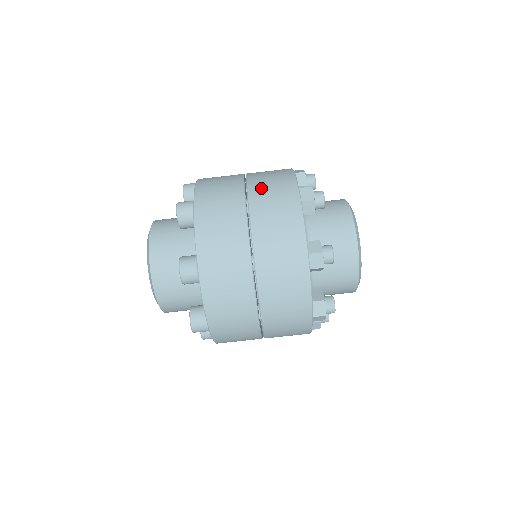
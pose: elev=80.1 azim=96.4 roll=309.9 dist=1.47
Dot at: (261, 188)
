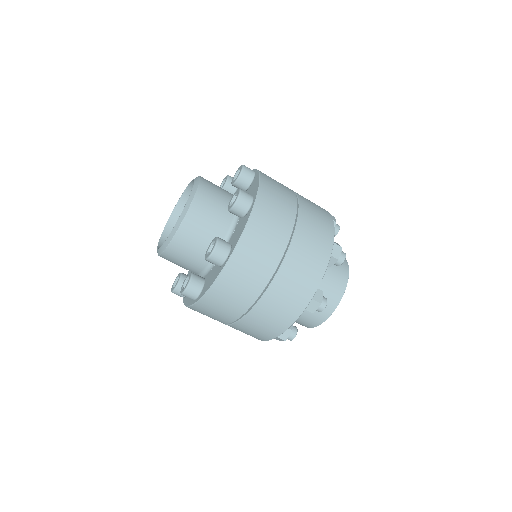
Dot at: occluded
